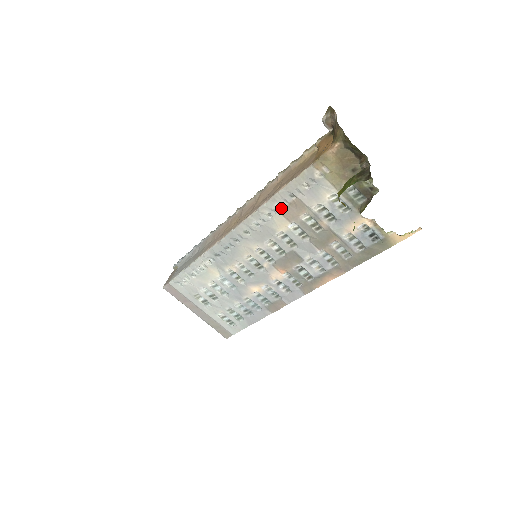
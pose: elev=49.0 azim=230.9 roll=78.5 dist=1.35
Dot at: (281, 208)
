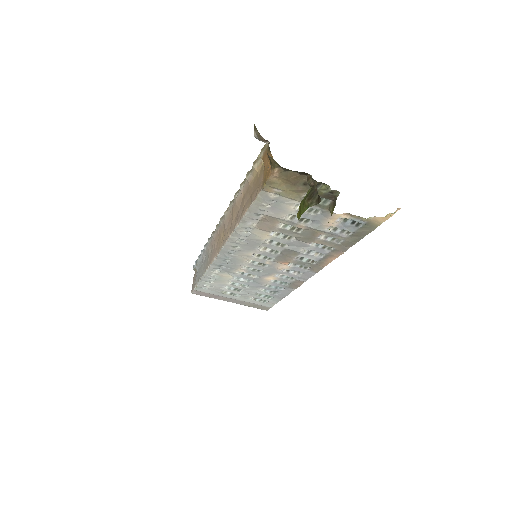
Dot at: (255, 225)
